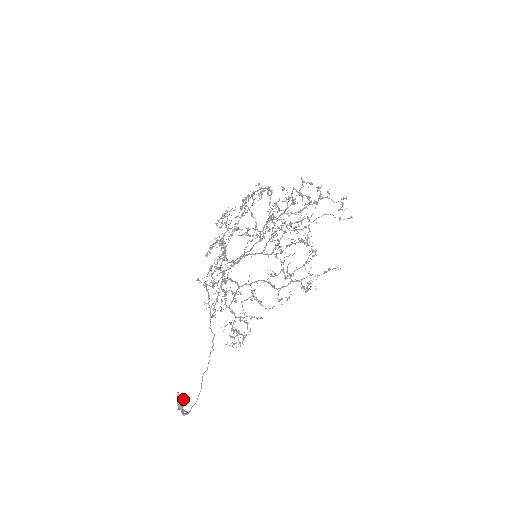
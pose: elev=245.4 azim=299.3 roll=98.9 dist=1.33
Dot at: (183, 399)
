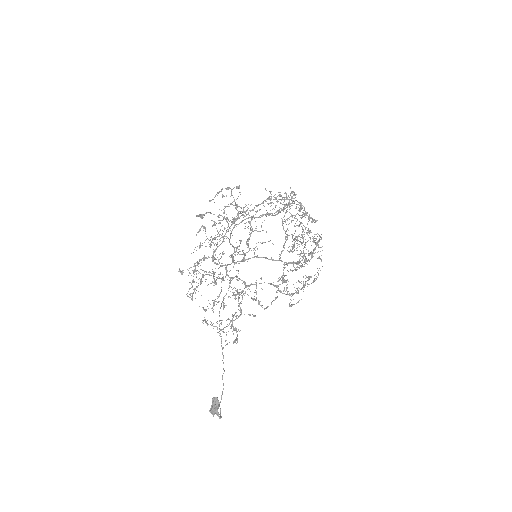
Dot at: (218, 403)
